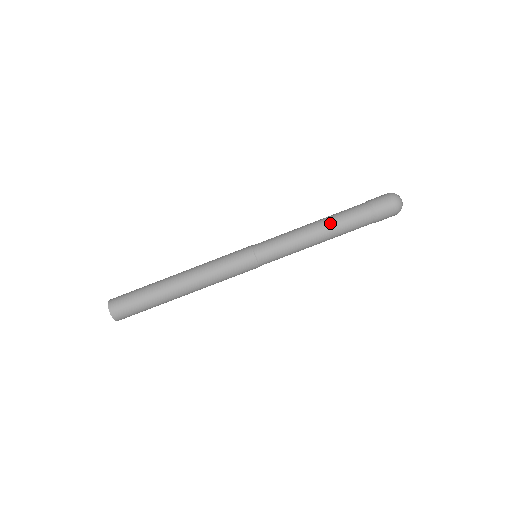
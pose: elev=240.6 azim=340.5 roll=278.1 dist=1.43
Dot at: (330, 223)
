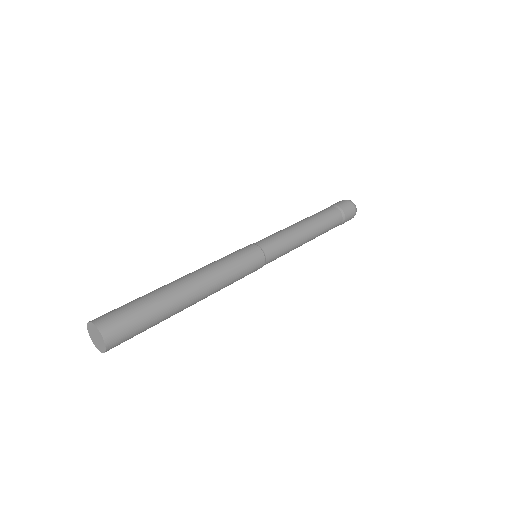
Dot at: (313, 219)
